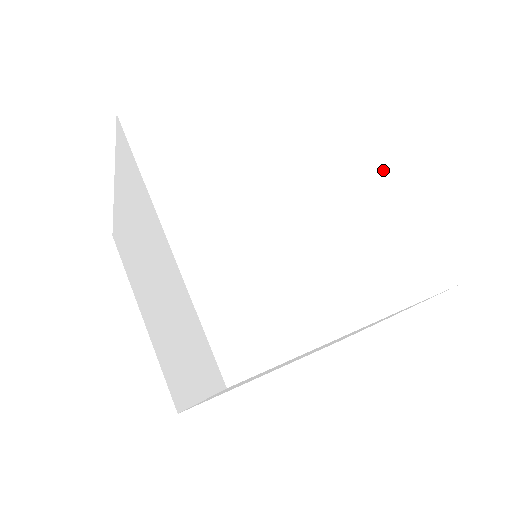
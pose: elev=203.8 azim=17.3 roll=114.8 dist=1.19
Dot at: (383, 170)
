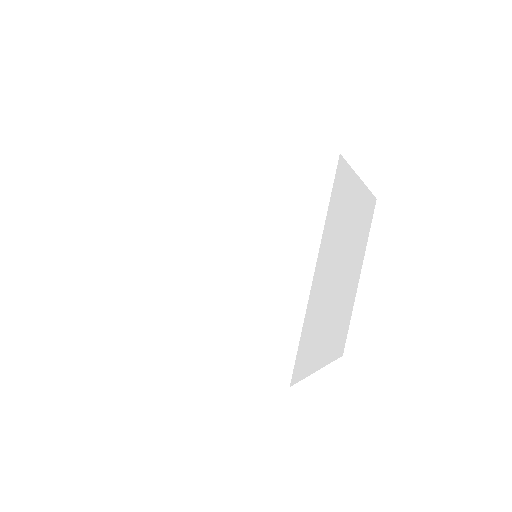
Dot at: (358, 188)
